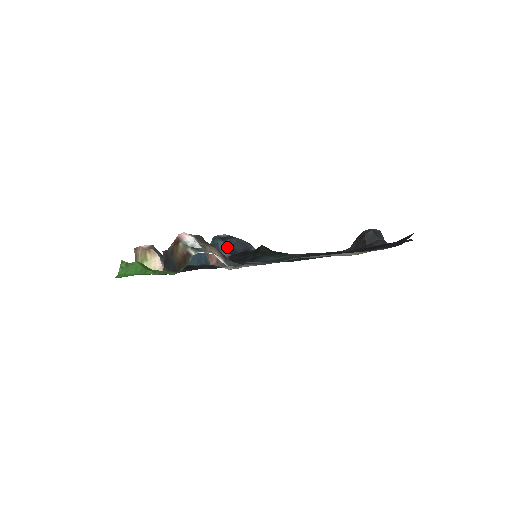
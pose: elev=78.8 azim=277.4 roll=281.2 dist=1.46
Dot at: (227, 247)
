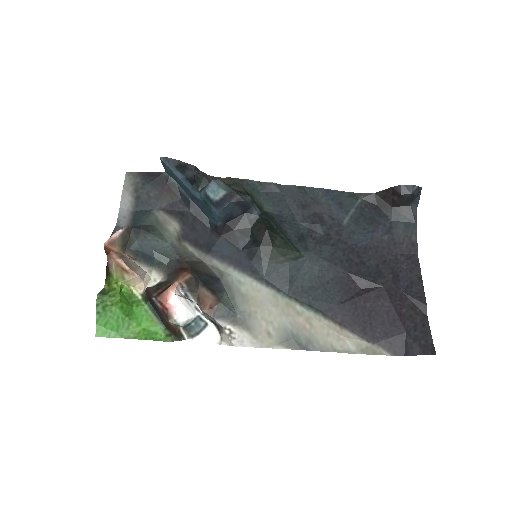
Dot at: (222, 216)
